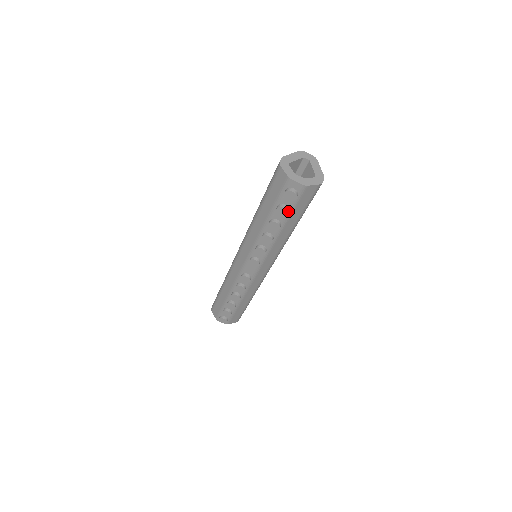
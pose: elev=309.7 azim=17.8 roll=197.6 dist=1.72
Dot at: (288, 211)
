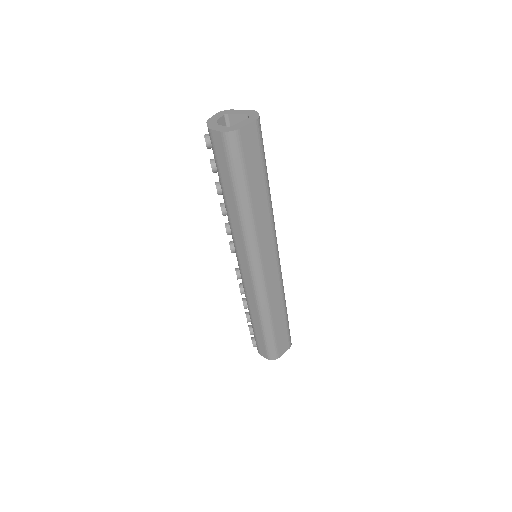
Dot at: (213, 166)
